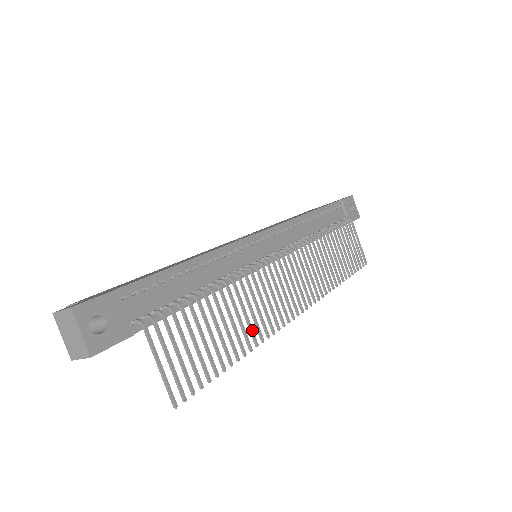
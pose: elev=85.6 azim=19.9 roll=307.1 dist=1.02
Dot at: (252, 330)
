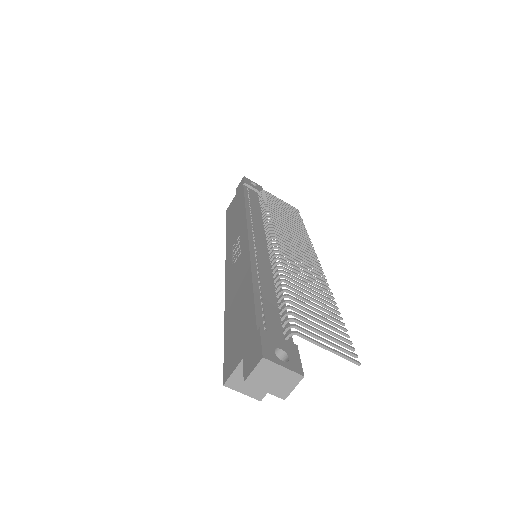
Dot at: (322, 291)
